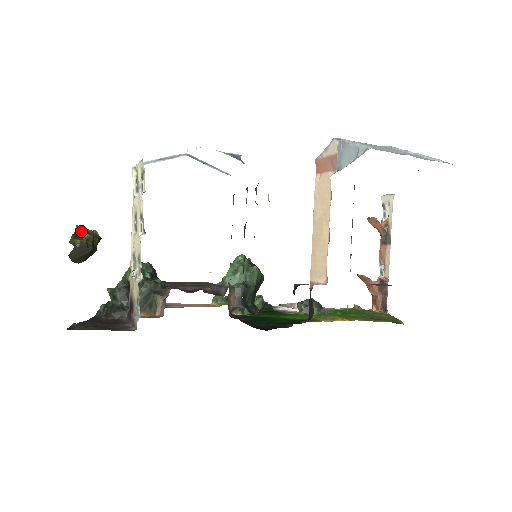
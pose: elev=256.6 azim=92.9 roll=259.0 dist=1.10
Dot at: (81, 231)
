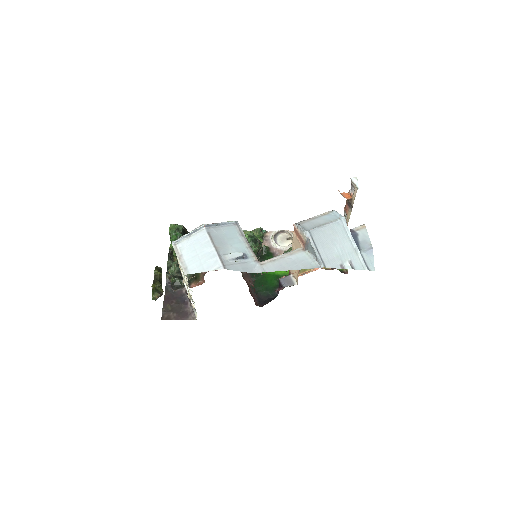
Dot at: (155, 287)
